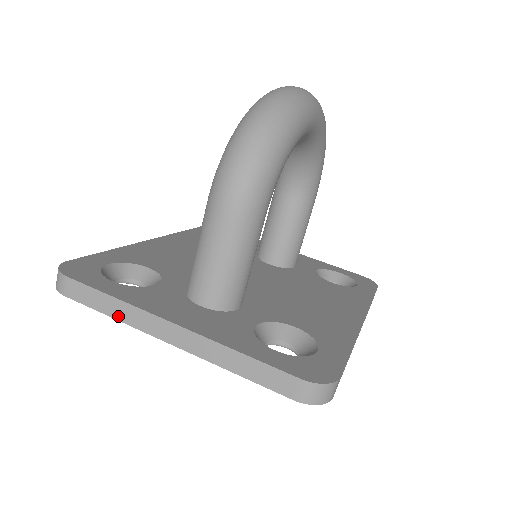
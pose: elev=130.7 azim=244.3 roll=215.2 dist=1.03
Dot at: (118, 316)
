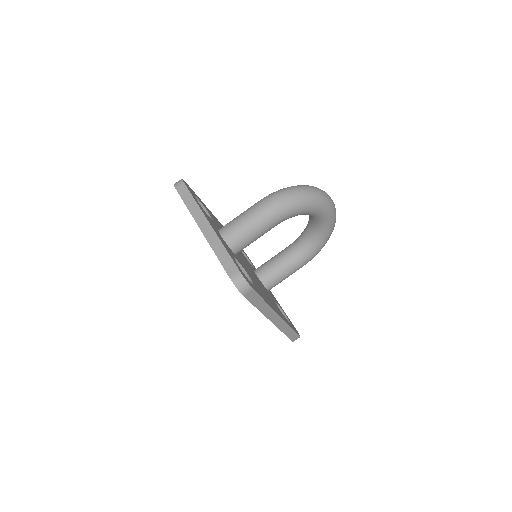
Dot at: (190, 208)
